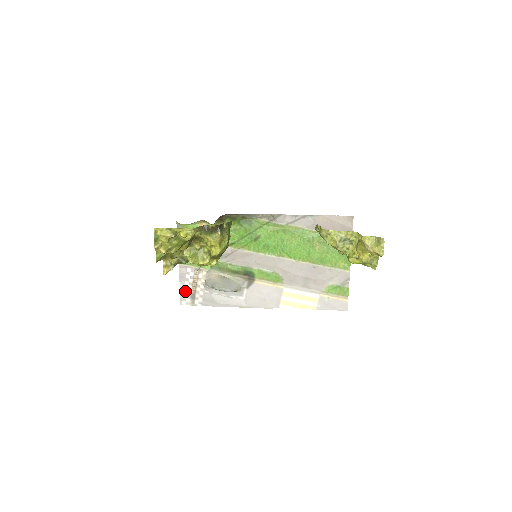
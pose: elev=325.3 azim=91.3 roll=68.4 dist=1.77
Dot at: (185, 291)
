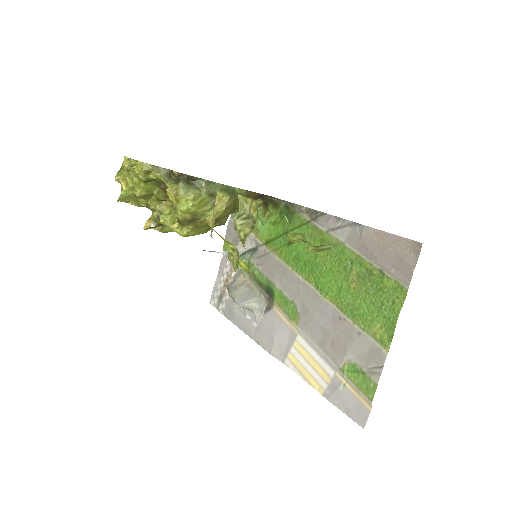
Dot at: (218, 288)
